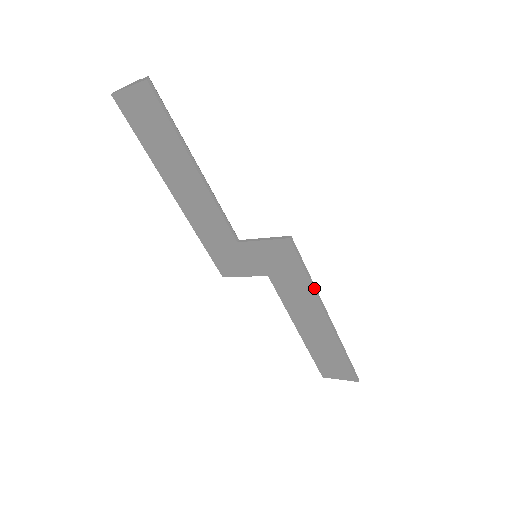
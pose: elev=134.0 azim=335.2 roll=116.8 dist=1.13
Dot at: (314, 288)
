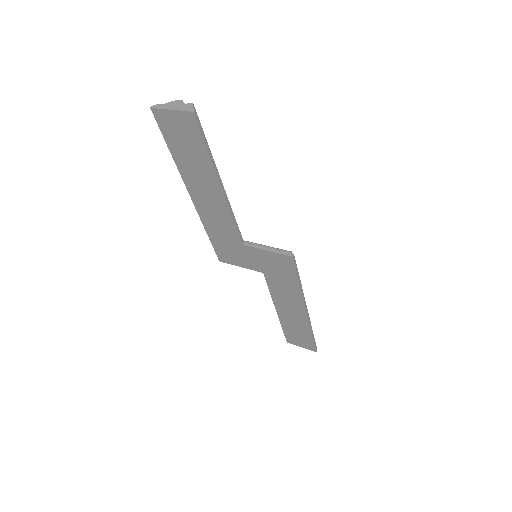
Dot at: (302, 291)
